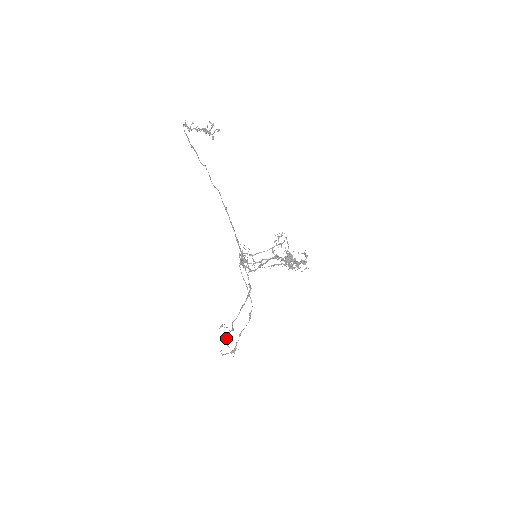
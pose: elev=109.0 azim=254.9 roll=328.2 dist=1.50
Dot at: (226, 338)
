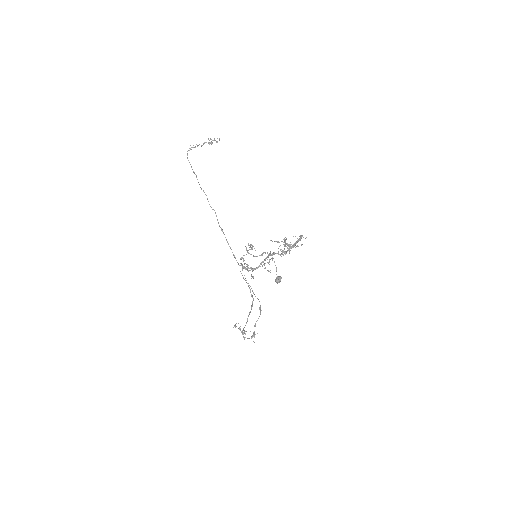
Dot at: occluded
